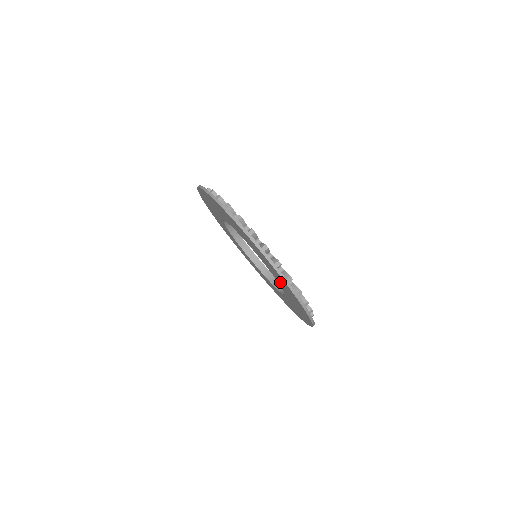
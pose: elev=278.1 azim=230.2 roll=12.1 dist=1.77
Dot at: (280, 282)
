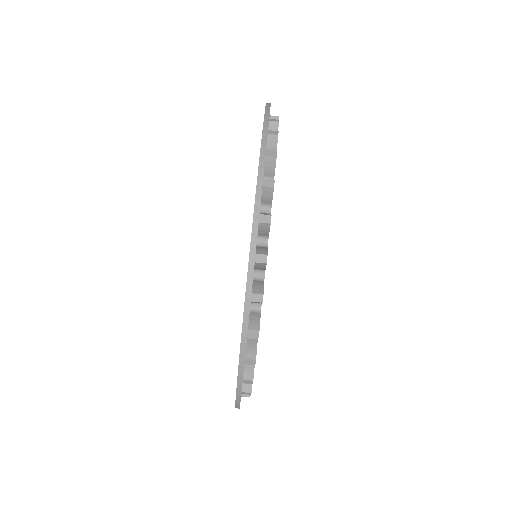
Dot at: occluded
